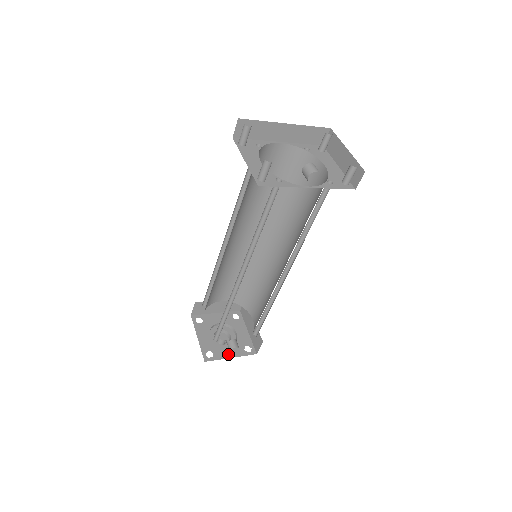
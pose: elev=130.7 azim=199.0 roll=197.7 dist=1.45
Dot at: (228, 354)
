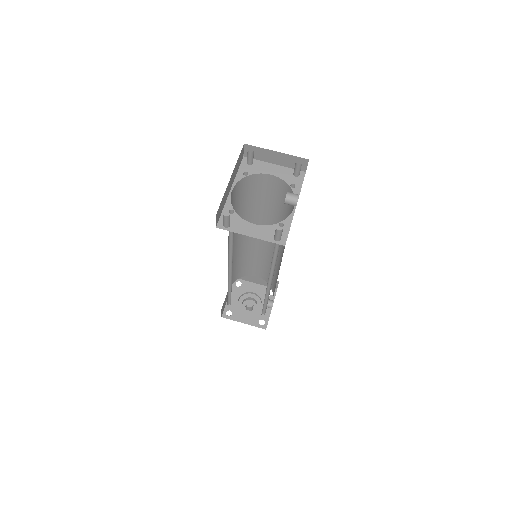
Dot at: (268, 309)
